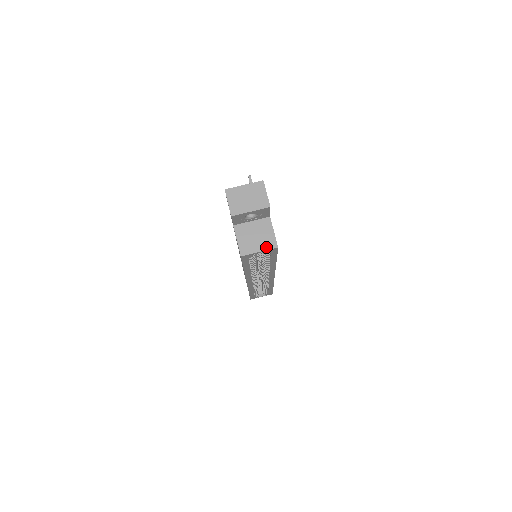
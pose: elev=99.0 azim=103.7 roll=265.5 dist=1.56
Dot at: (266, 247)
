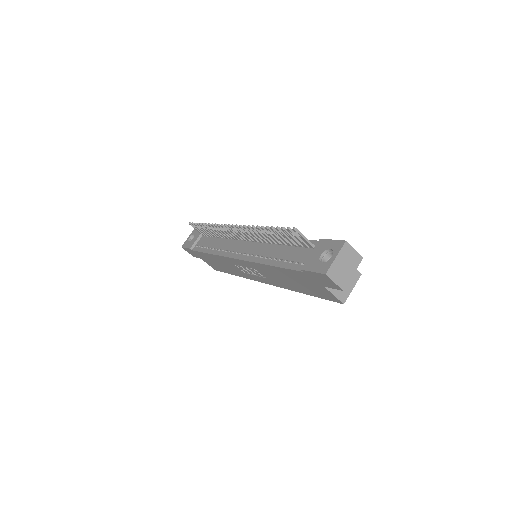
Dot at: (355, 281)
